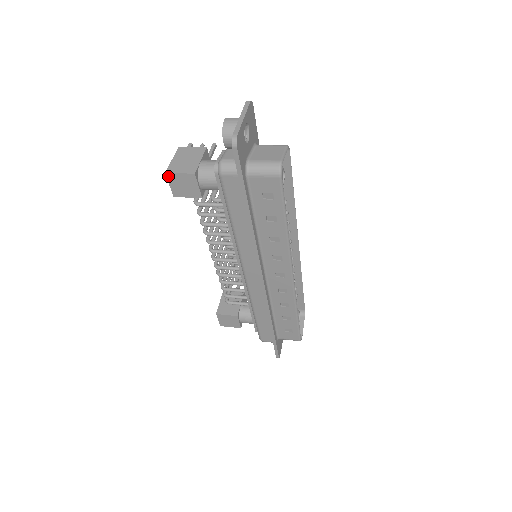
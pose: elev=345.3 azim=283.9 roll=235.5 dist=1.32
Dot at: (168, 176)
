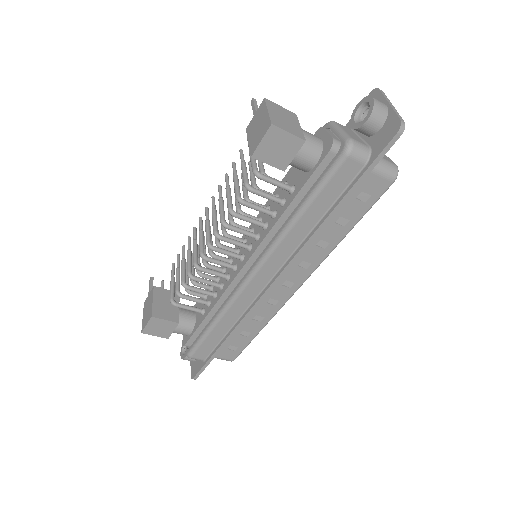
Dot at: (271, 129)
